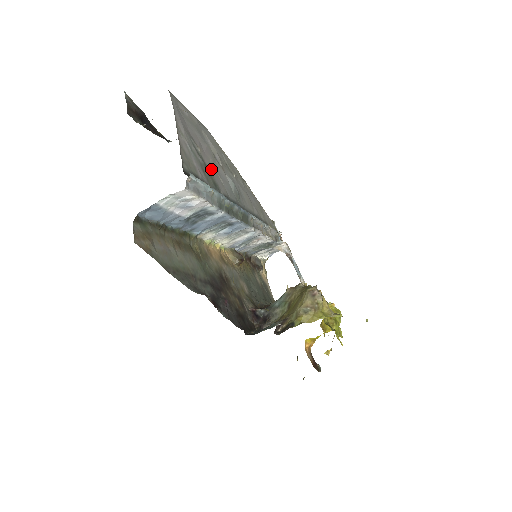
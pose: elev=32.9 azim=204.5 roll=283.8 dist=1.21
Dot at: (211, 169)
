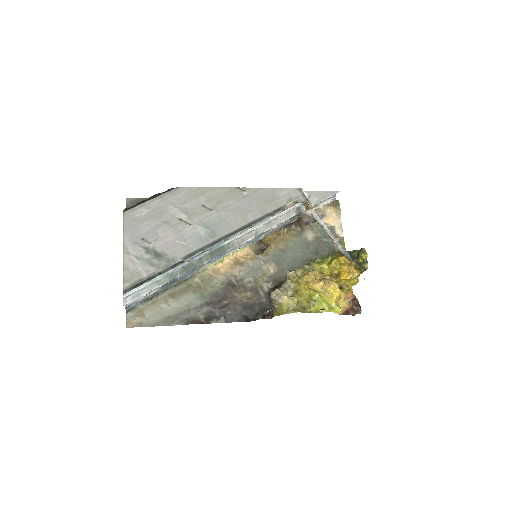
Dot at: (166, 248)
